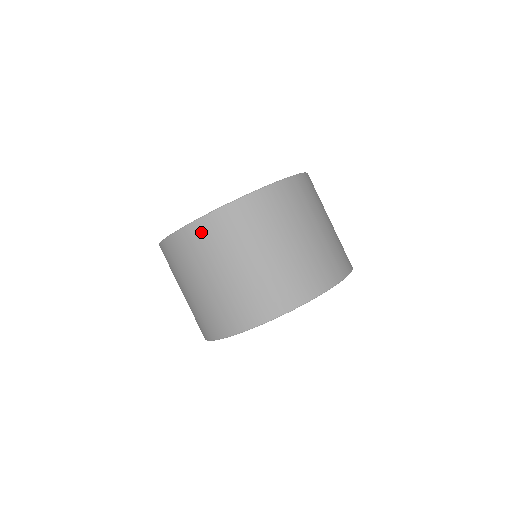
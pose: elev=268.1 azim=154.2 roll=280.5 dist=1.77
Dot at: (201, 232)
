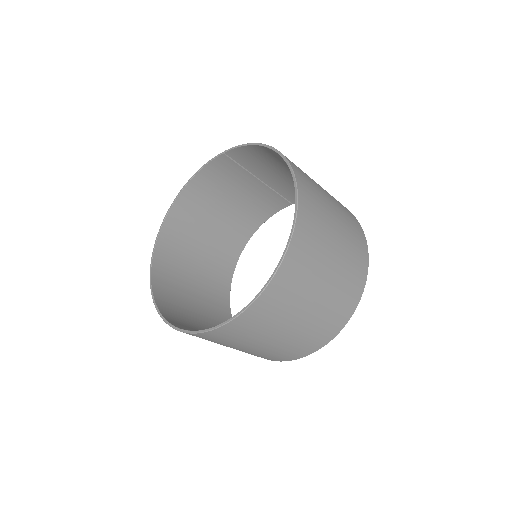
Dot at: occluded
